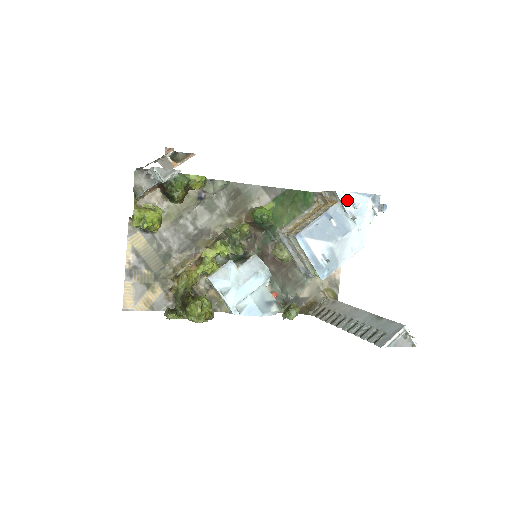
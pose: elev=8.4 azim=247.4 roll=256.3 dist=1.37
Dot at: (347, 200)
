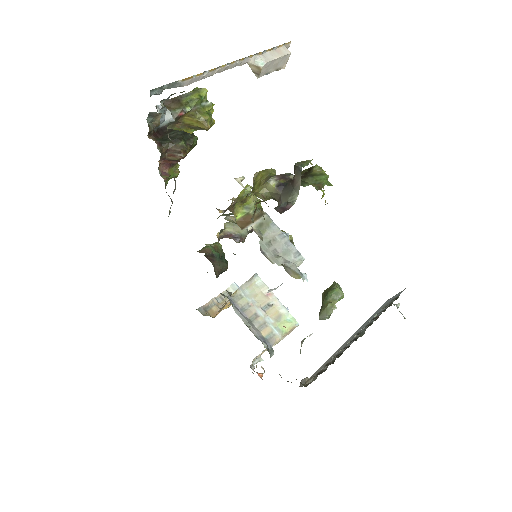
Dot at: occluded
